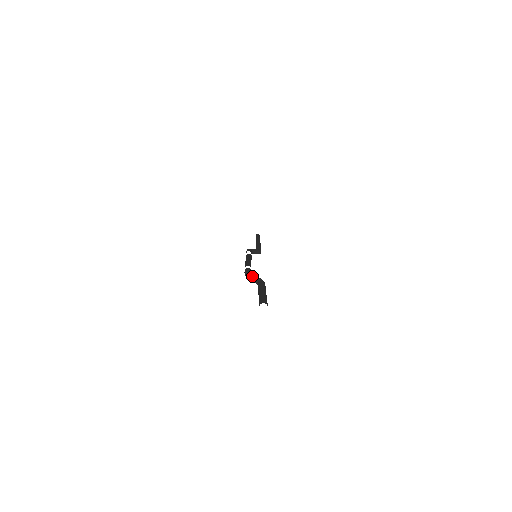
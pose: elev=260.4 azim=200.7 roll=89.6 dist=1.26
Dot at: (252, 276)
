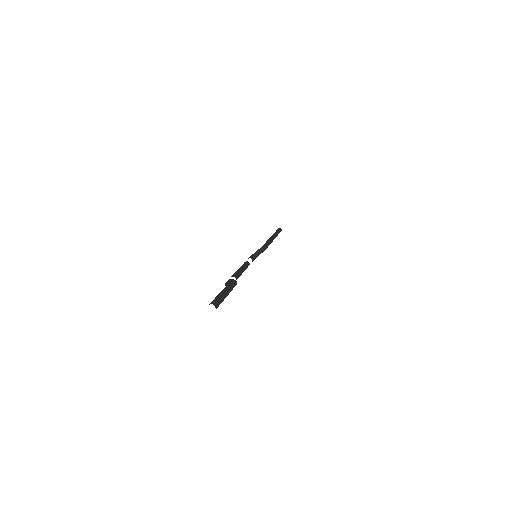
Dot at: occluded
